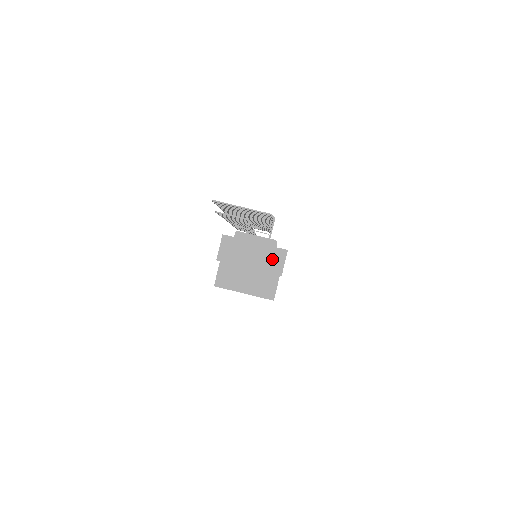
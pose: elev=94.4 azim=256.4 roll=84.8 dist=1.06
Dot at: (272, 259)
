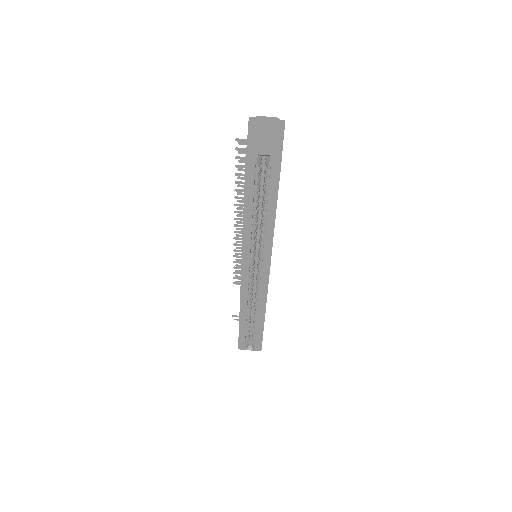
Dot at: (278, 123)
